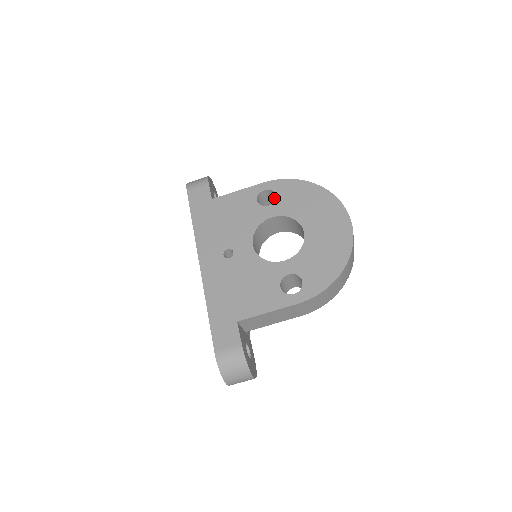
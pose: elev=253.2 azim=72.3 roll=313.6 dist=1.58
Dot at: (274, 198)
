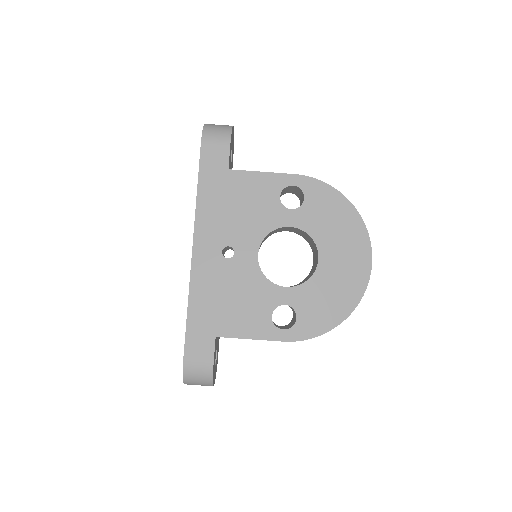
Dot at: (299, 193)
